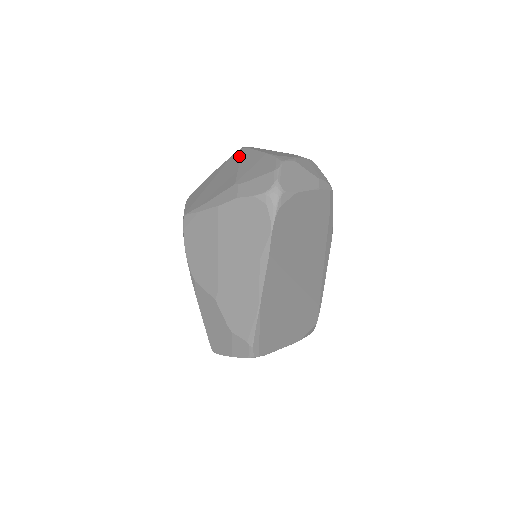
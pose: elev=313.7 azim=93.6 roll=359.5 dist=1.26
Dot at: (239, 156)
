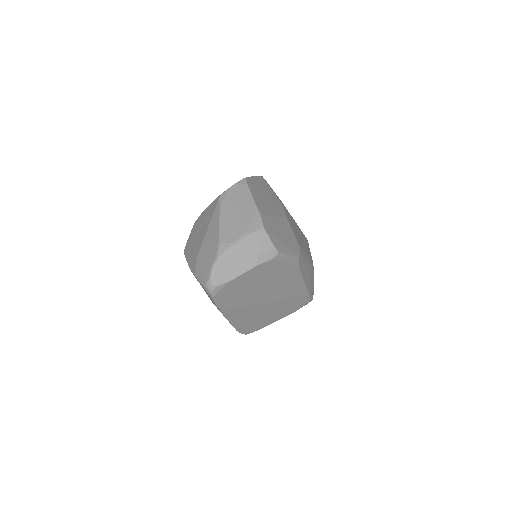
Dot at: (213, 212)
